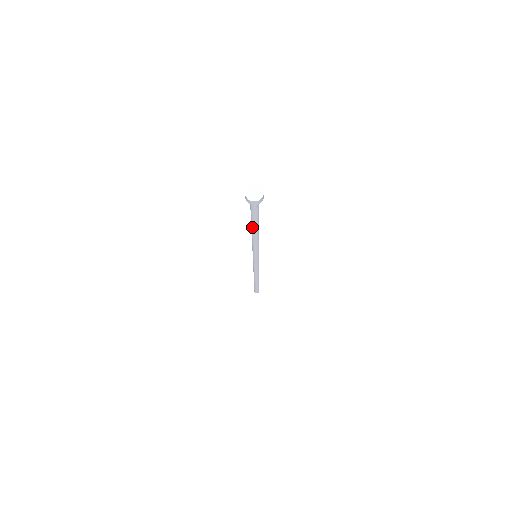
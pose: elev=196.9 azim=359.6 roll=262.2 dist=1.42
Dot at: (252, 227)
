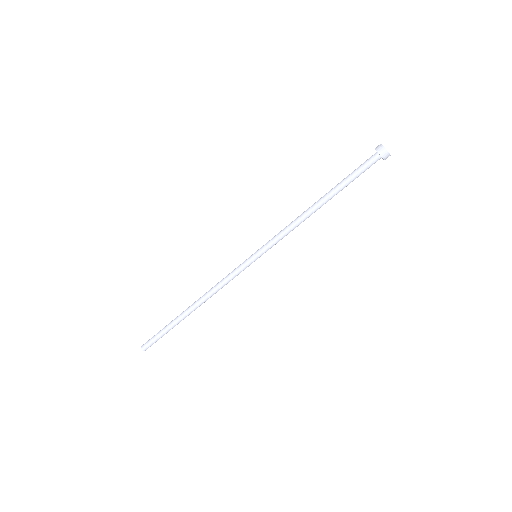
Dot at: (326, 194)
